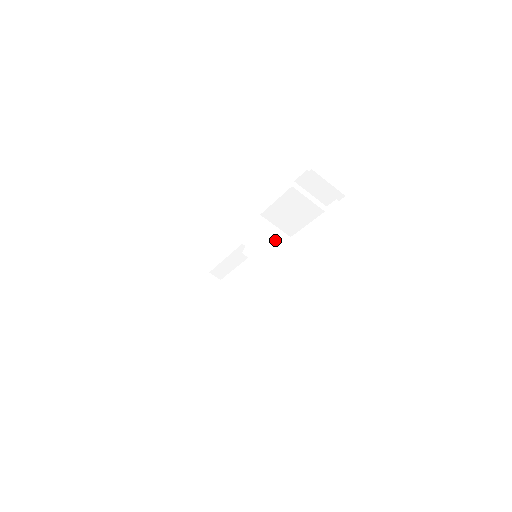
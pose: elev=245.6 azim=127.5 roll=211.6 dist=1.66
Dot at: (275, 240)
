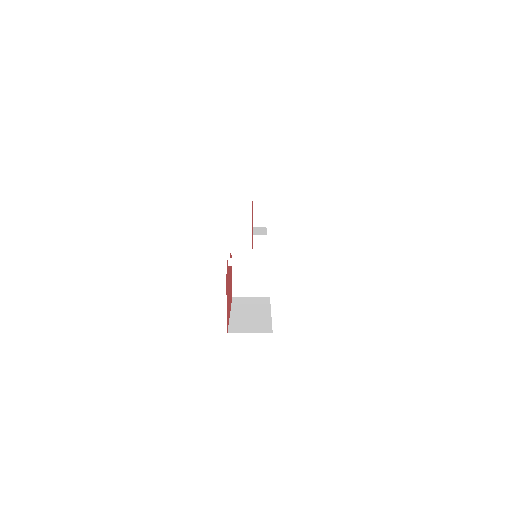
Dot at: occluded
